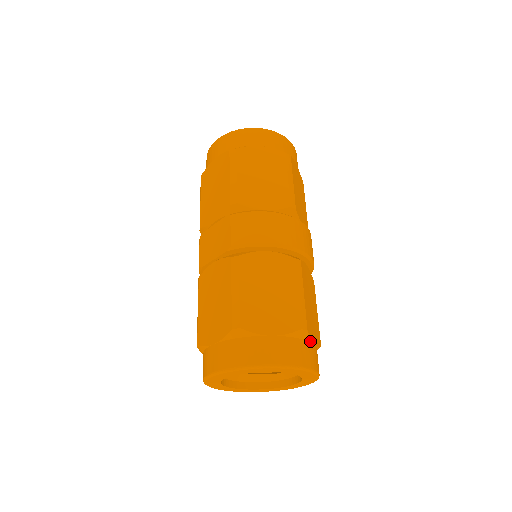
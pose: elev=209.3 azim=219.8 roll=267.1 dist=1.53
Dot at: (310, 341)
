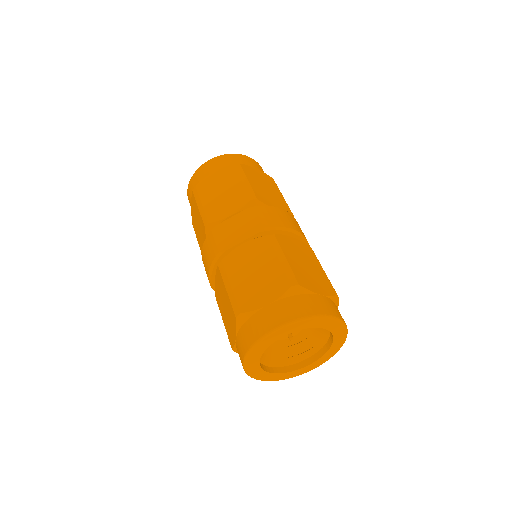
Dot at: occluded
